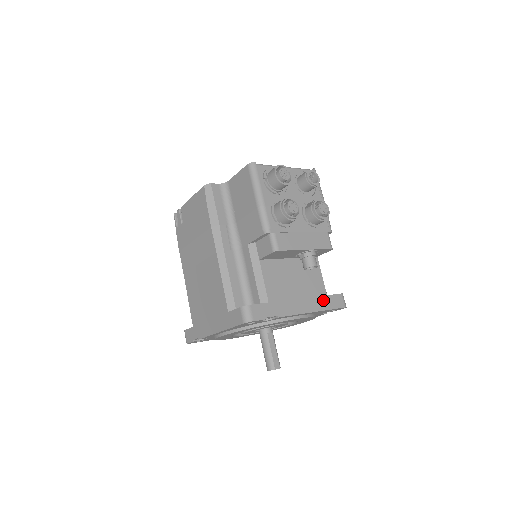
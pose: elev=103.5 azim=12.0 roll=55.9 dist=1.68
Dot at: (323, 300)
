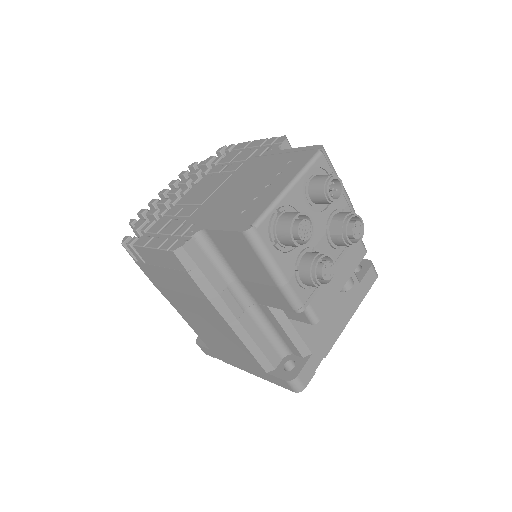
Dot at: (357, 293)
